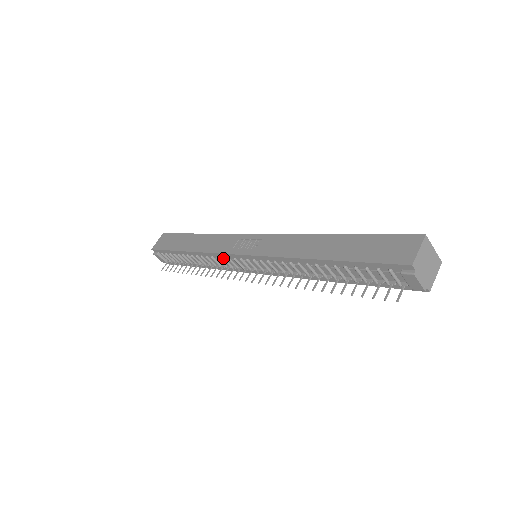
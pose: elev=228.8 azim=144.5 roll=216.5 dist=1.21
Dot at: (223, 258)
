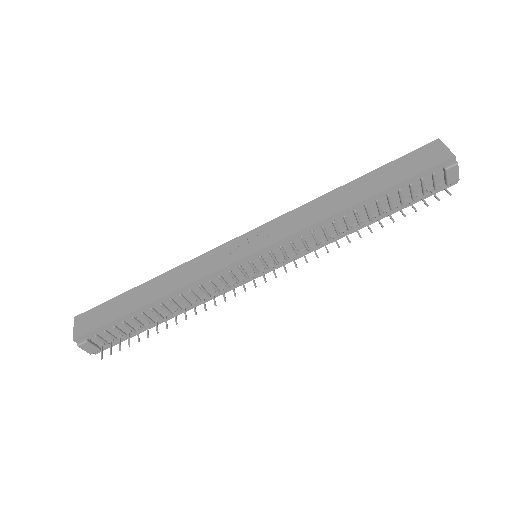
Dot at: (220, 276)
